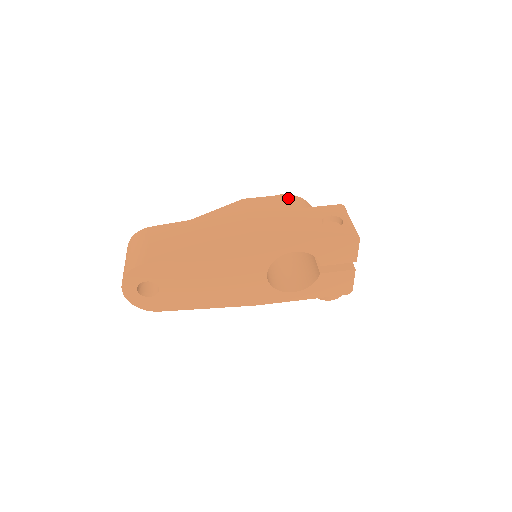
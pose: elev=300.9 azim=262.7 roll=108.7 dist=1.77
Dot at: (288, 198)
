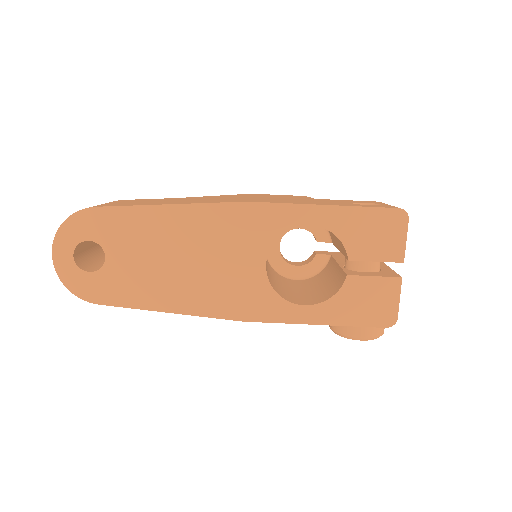
Dot at: (309, 197)
